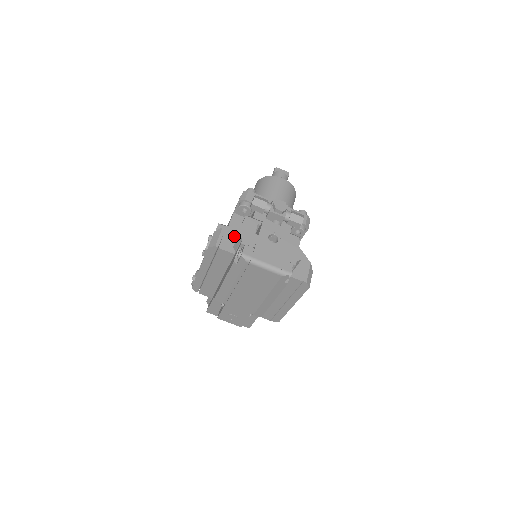
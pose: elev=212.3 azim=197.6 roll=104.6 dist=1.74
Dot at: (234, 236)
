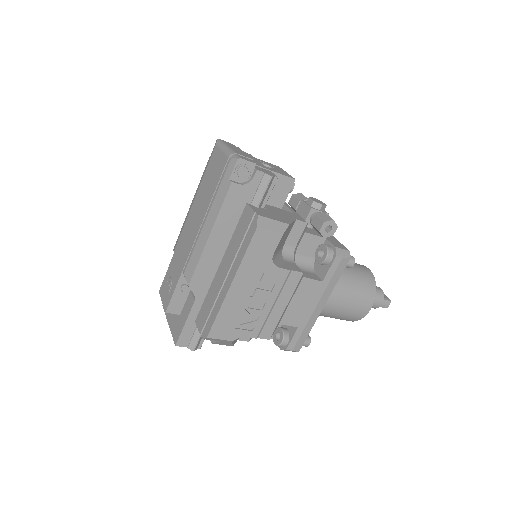
Dot at: occluded
